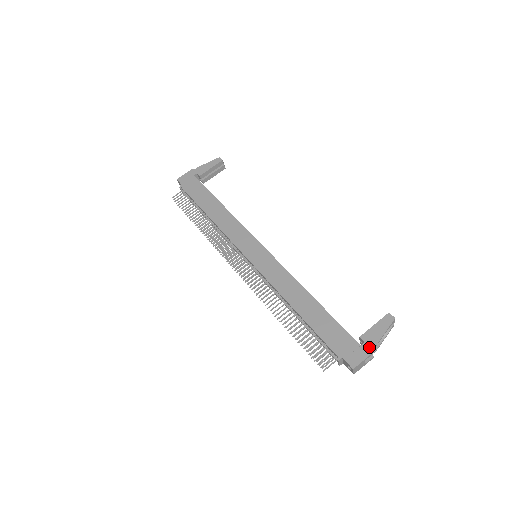
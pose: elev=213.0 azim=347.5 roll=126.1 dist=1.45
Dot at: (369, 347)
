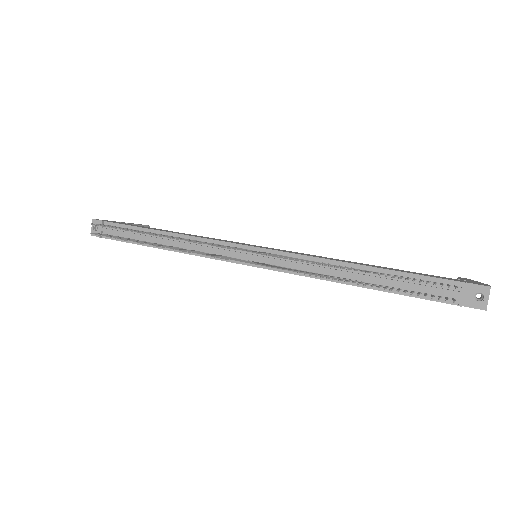
Dot at: (479, 282)
